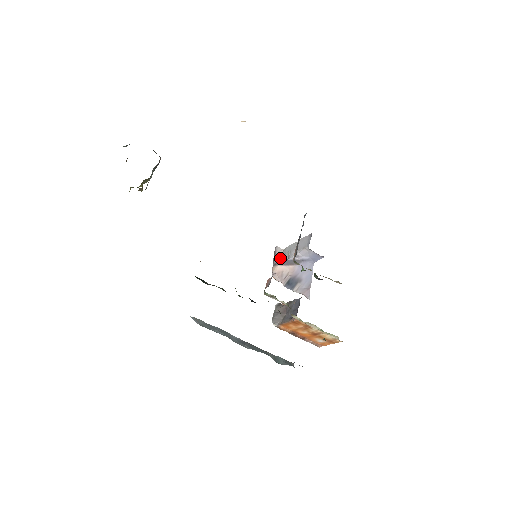
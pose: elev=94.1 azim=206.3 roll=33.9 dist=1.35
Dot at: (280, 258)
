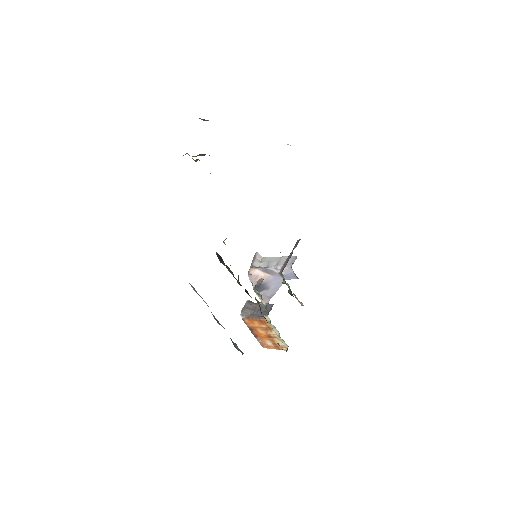
Dot at: (259, 263)
